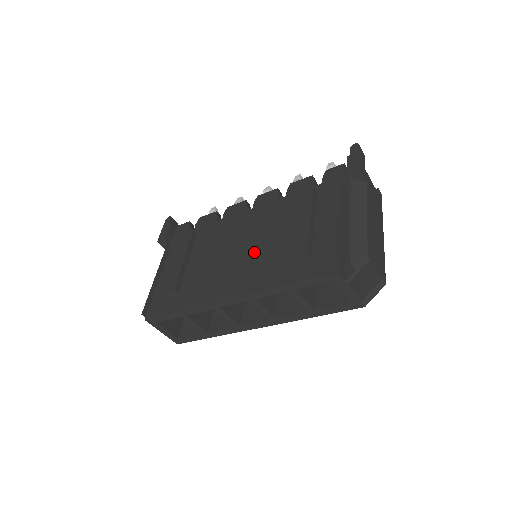
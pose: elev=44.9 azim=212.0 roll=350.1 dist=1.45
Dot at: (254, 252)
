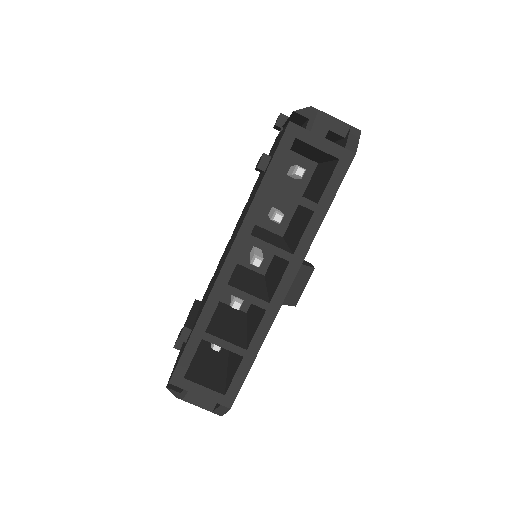
Dot at: (237, 228)
